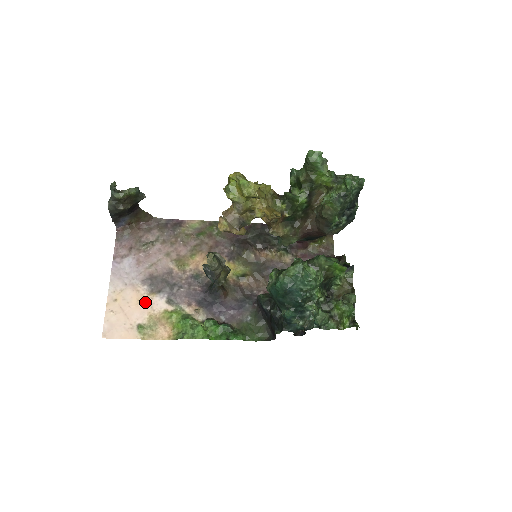
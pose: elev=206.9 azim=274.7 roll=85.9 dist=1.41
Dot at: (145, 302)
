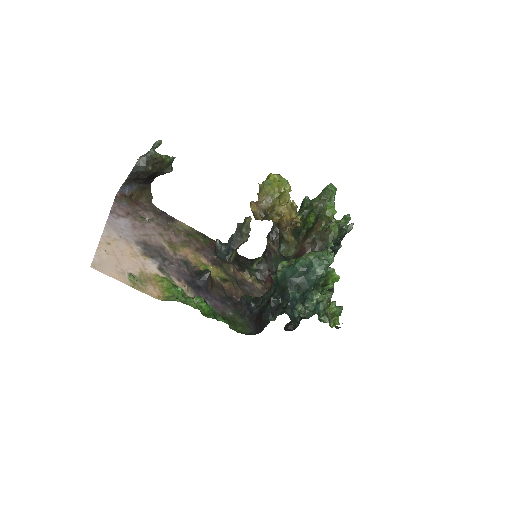
Dot at: (138, 259)
